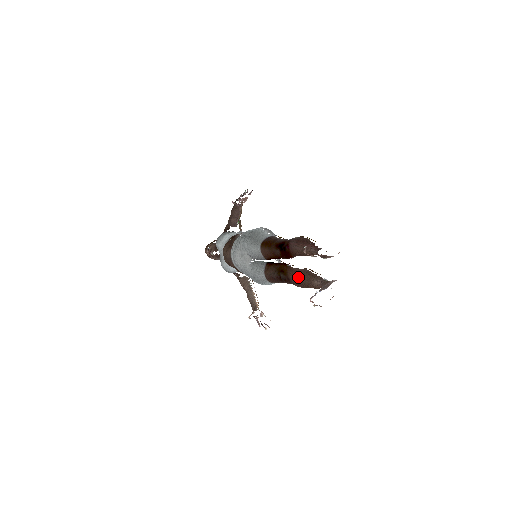
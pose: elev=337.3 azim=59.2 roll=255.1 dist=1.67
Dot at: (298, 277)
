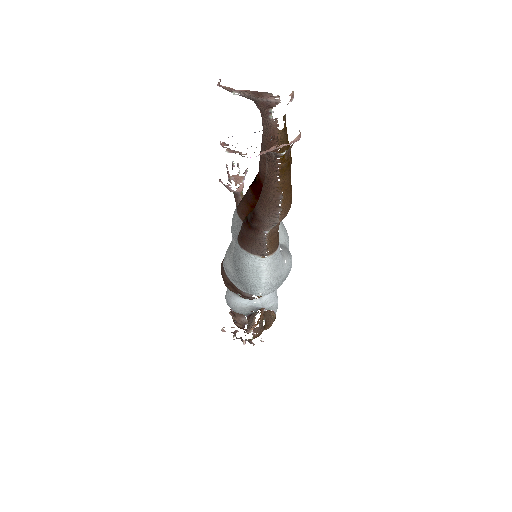
Dot at: (260, 194)
